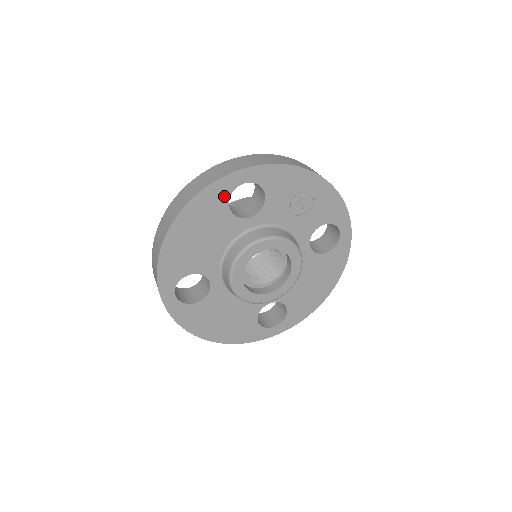
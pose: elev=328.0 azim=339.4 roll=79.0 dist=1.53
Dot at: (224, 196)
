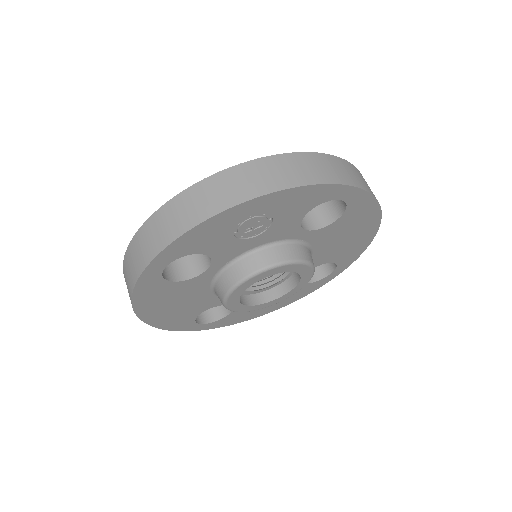
Dot at: (159, 283)
